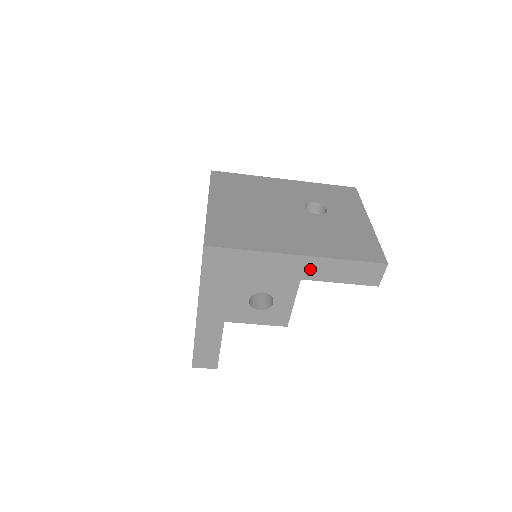
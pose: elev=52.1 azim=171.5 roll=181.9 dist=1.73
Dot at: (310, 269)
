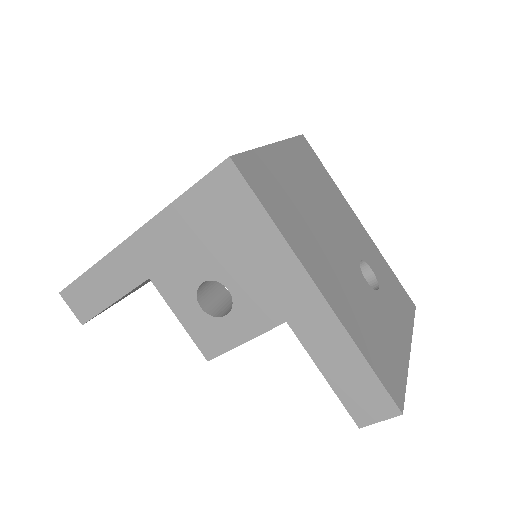
Dot at: (311, 321)
